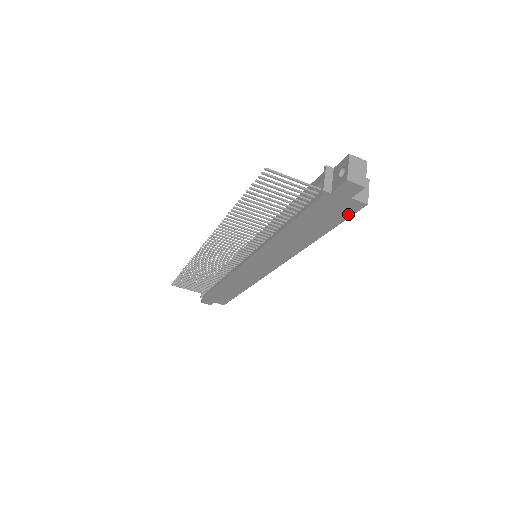
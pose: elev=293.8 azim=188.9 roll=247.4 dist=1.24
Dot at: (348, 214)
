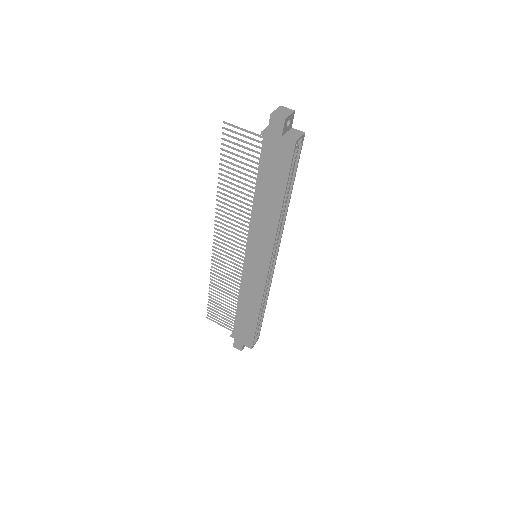
Dot at: (288, 160)
